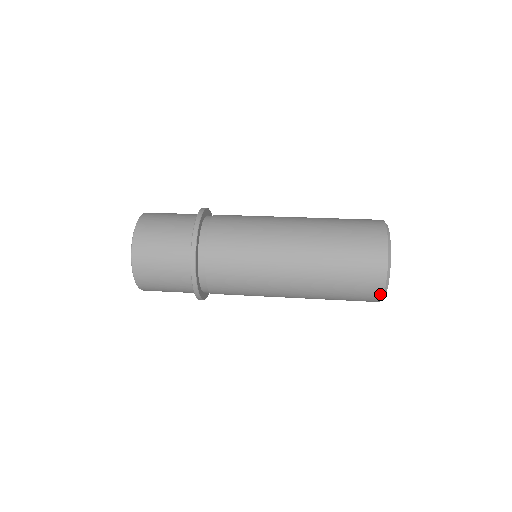
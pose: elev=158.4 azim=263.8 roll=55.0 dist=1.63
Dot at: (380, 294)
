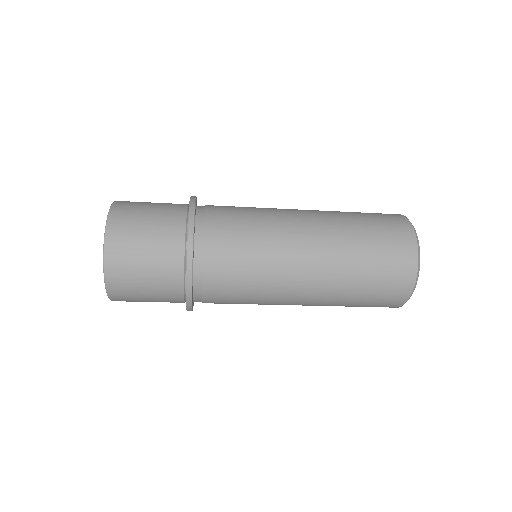
Dot at: (402, 302)
